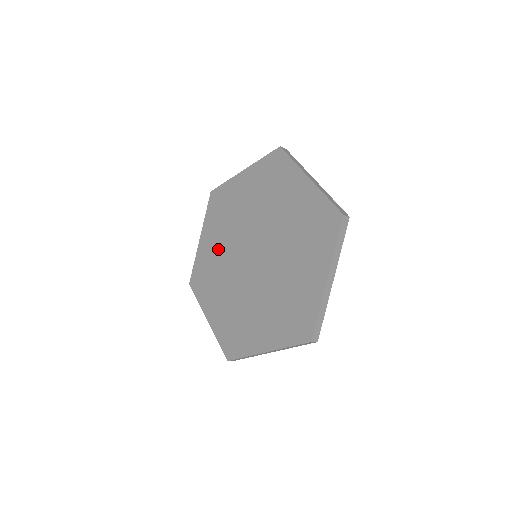
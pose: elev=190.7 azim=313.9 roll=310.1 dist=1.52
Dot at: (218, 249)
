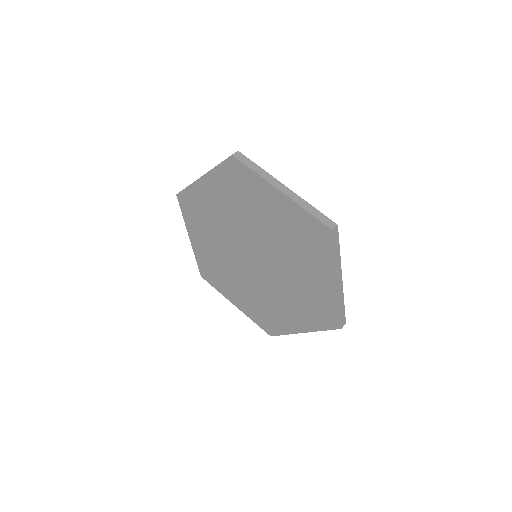
Dot at: (220, 212)
